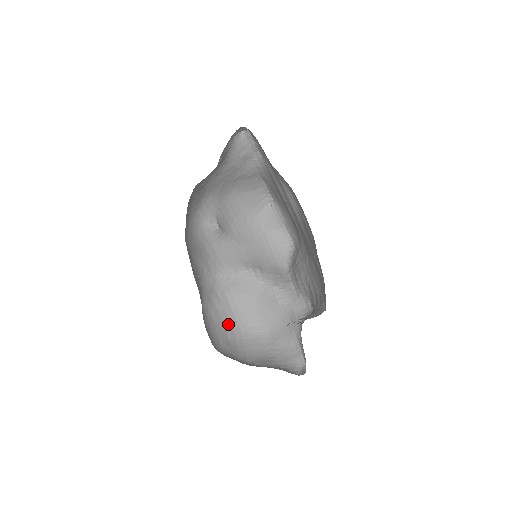
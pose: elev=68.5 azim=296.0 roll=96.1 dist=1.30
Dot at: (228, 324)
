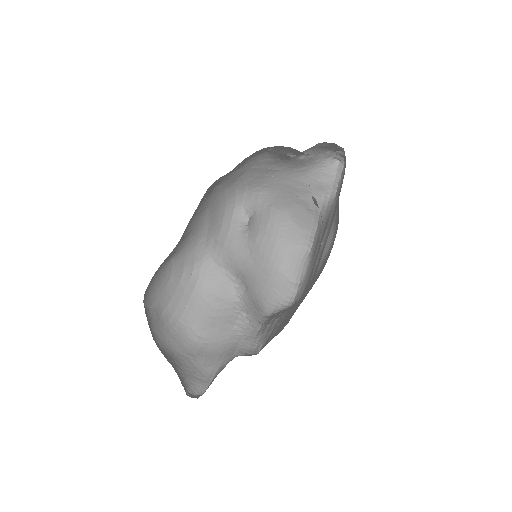
Dot at: (175, 303)
